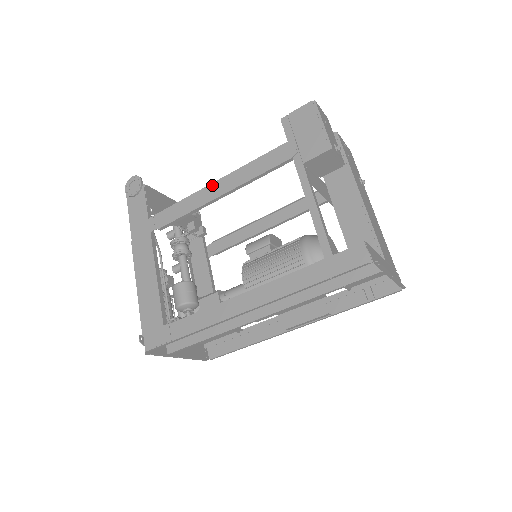
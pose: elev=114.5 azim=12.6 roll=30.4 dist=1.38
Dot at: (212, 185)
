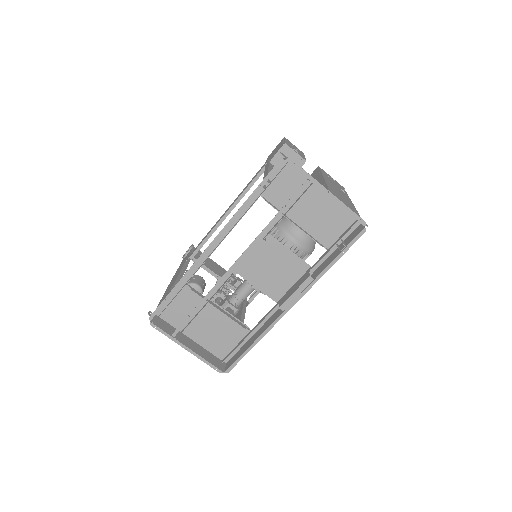
Dot at: occluded
